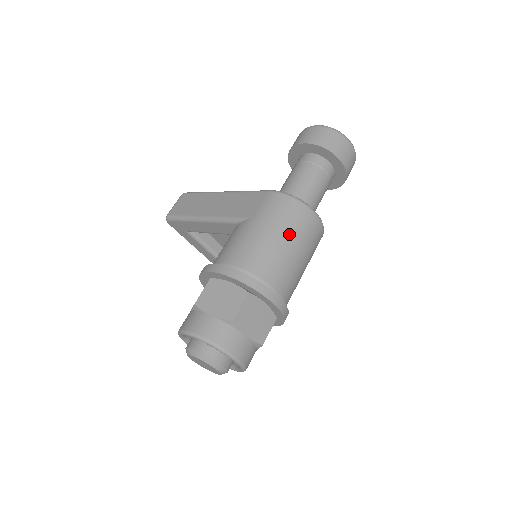
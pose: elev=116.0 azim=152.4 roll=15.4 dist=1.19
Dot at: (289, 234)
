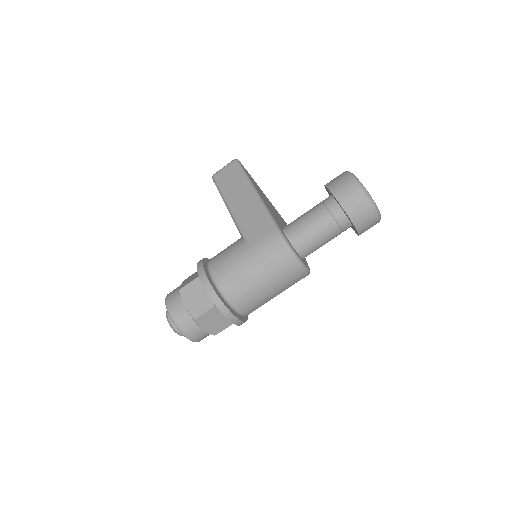
Dot at: (268, 276)
